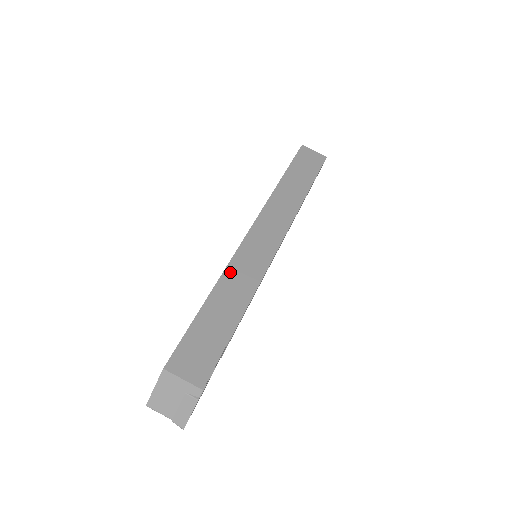
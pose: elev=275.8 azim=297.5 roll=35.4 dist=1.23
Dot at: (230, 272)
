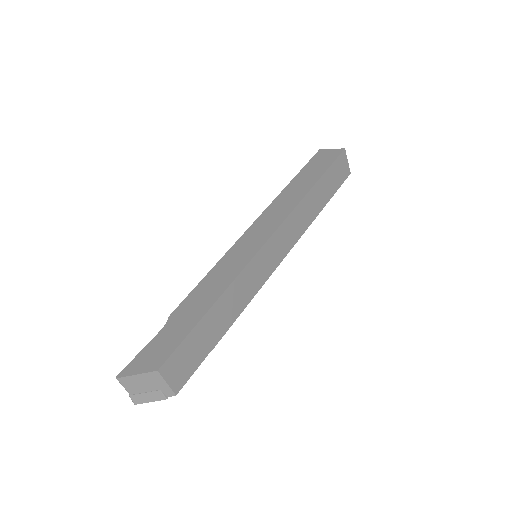
Dot at: (239, 281)
